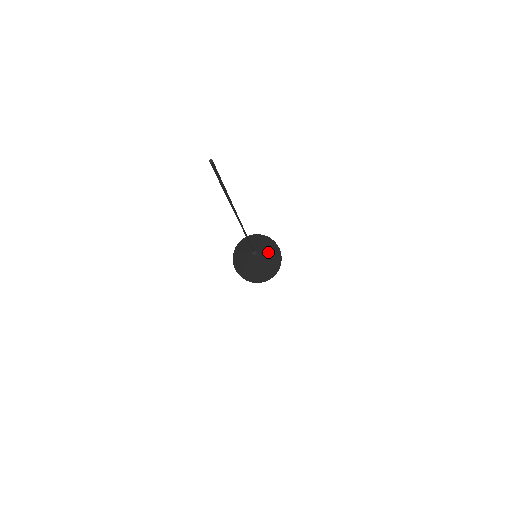
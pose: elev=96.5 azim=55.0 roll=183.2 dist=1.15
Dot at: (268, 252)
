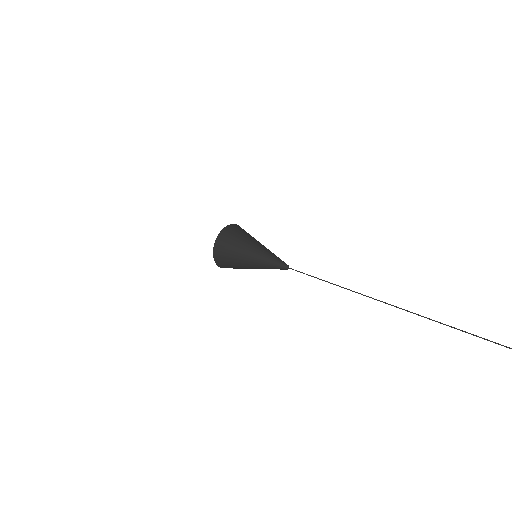
Dot at: occluded
